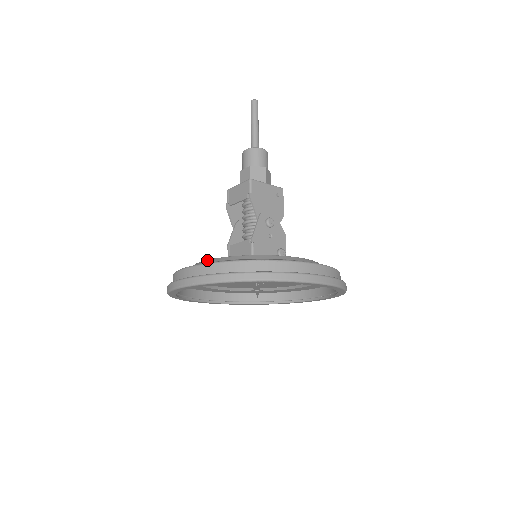
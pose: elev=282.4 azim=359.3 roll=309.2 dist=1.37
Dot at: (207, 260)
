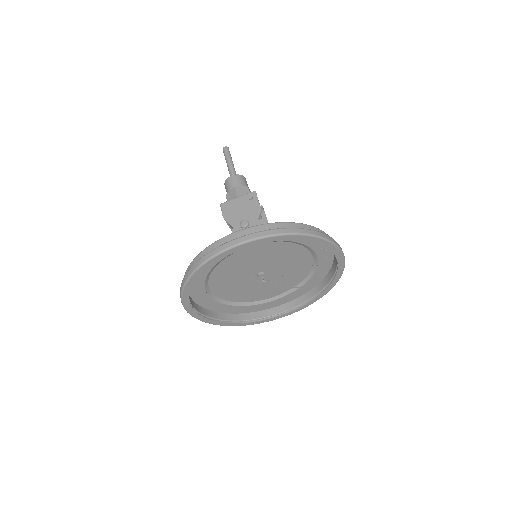
Dot at: occluded
